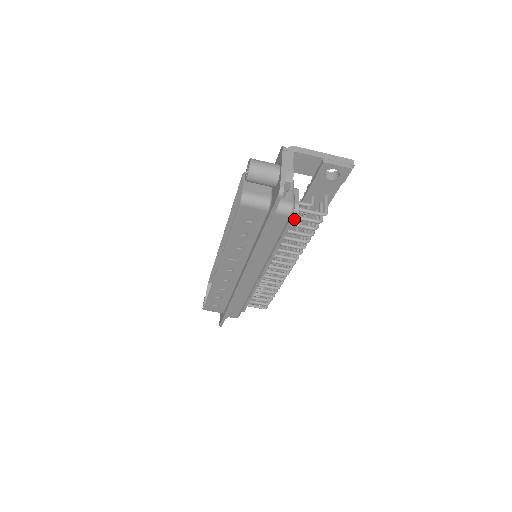
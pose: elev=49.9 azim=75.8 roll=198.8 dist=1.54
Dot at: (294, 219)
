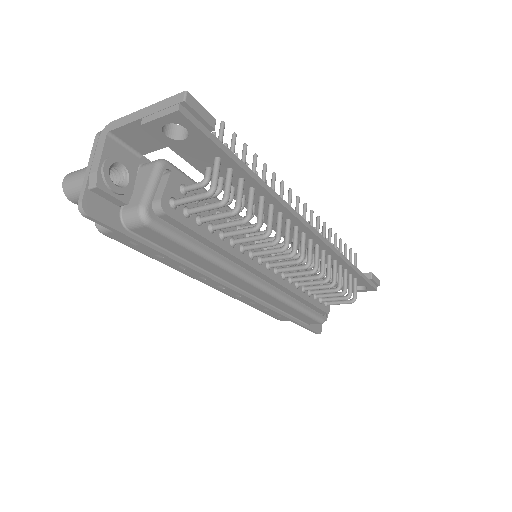
Dot at: occluded
